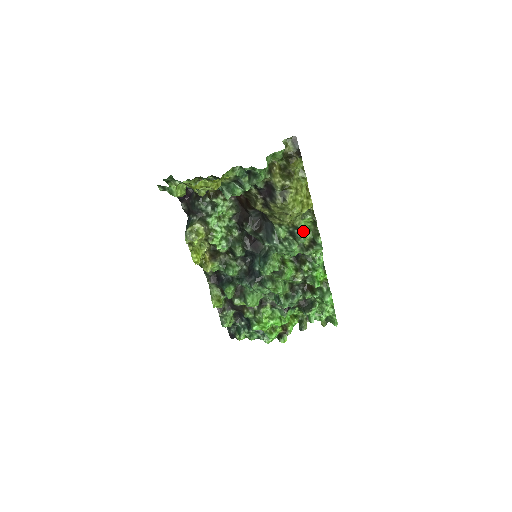
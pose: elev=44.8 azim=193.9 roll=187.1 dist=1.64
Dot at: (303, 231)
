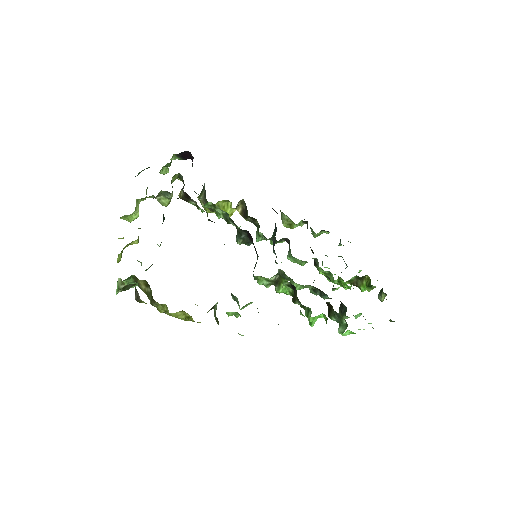
Dot at: (227, 314)
